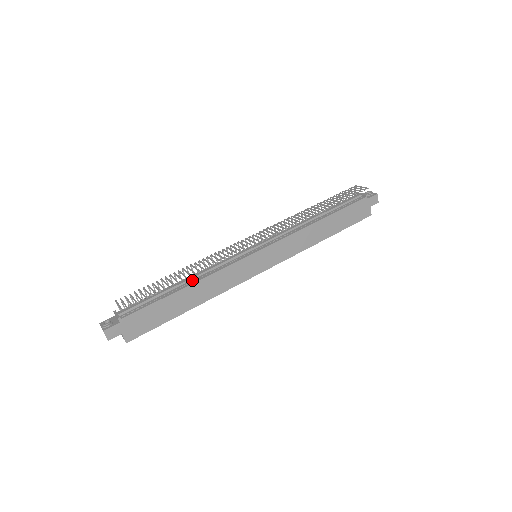
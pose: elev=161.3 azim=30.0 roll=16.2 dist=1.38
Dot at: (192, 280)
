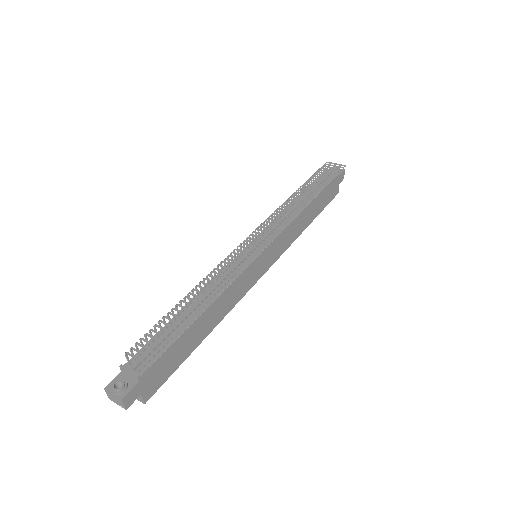
Dot at: (205, 301)
